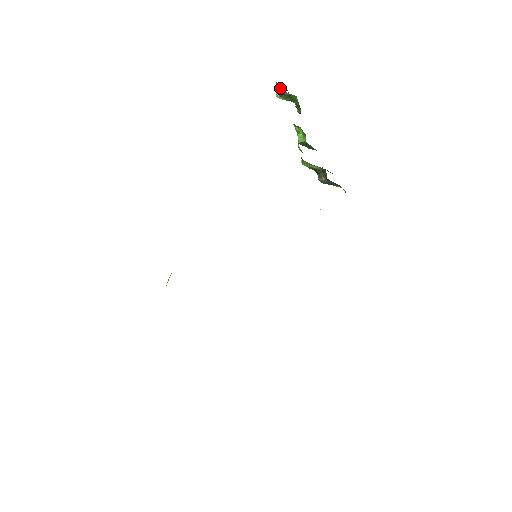
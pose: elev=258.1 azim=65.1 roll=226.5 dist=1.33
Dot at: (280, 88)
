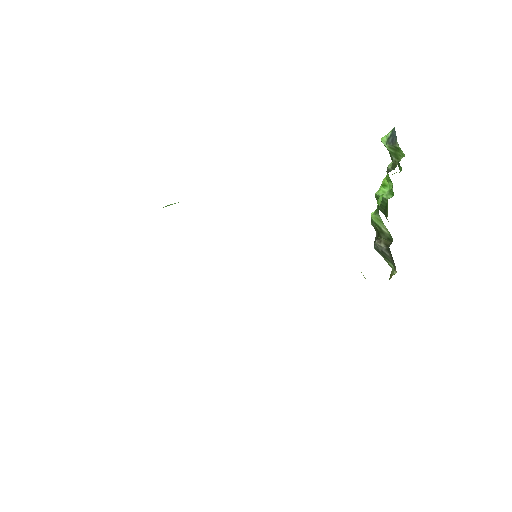
Dot at: (394, 135)
